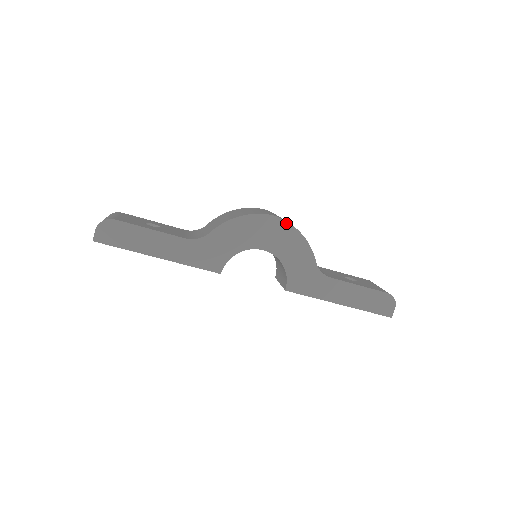
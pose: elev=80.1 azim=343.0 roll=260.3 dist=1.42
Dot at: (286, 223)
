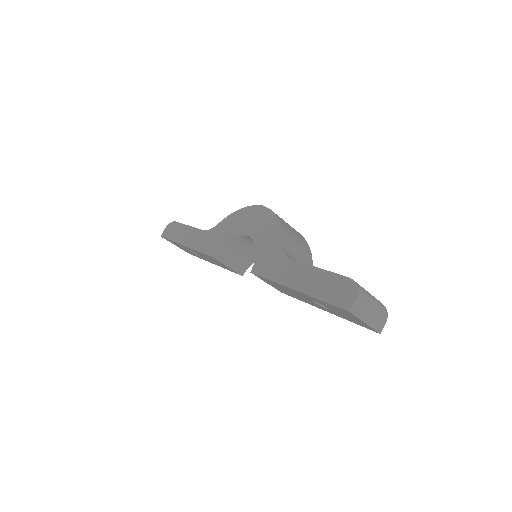
Dot at: (269, 210)
